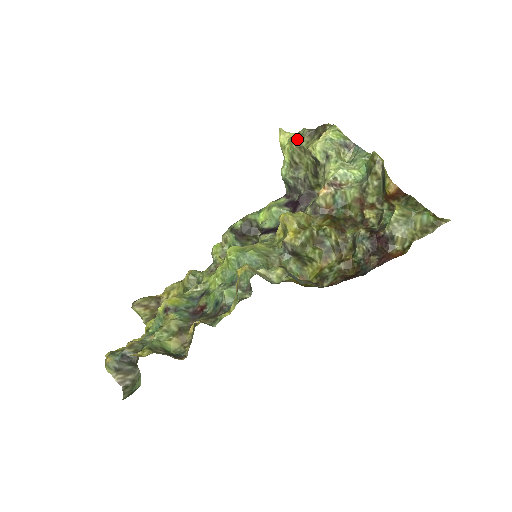
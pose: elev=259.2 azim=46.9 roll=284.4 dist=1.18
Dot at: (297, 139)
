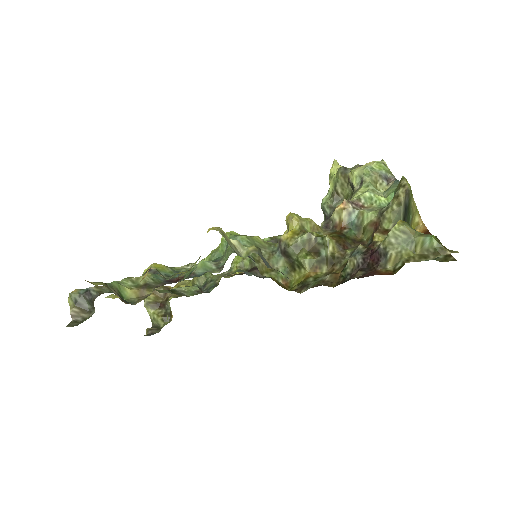
Dot at: (344, 169)
